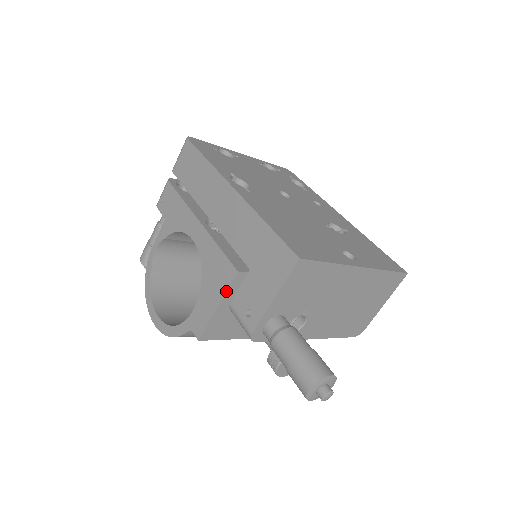
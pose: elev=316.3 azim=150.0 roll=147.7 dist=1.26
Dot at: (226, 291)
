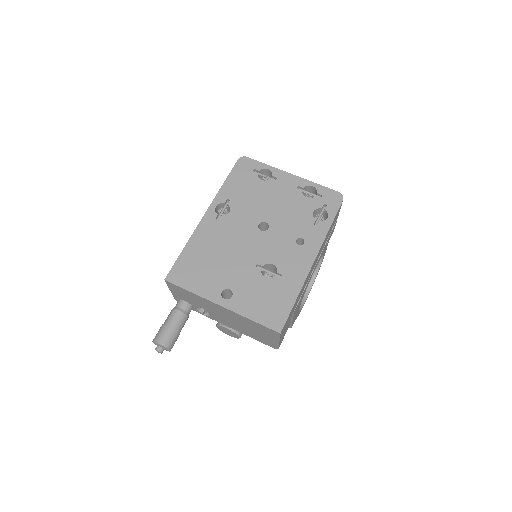
Dot at: occluded
